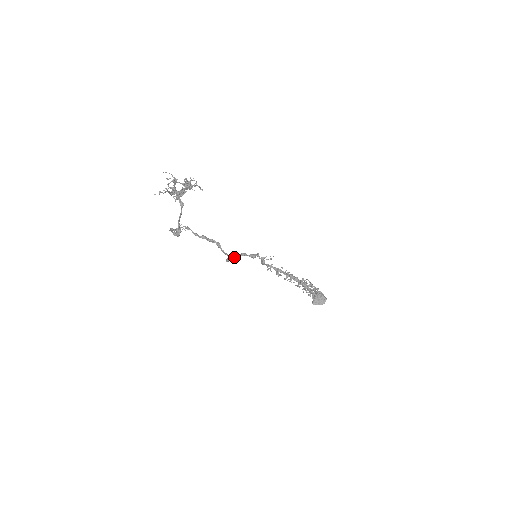
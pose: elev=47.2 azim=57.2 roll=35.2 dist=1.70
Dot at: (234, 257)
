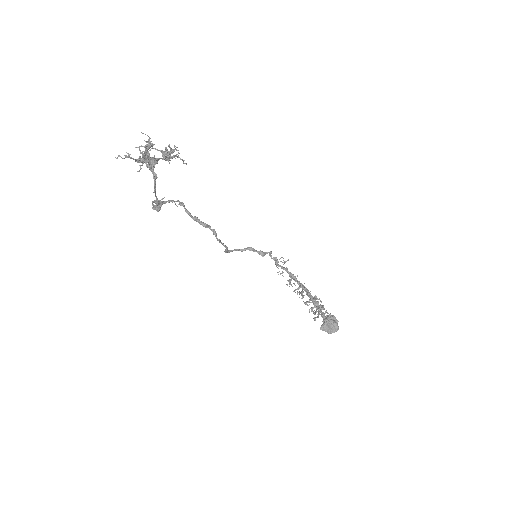
Dot at: (237, 249)
